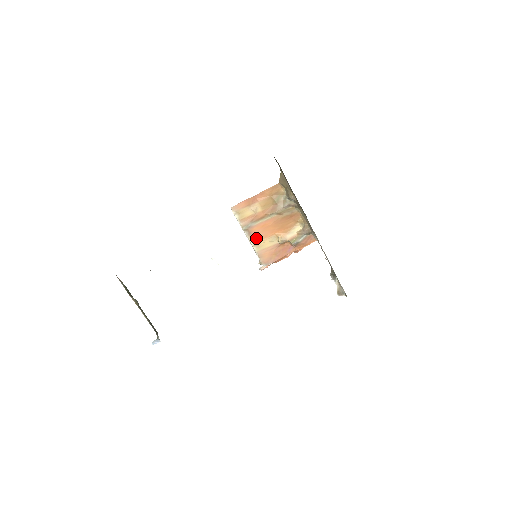
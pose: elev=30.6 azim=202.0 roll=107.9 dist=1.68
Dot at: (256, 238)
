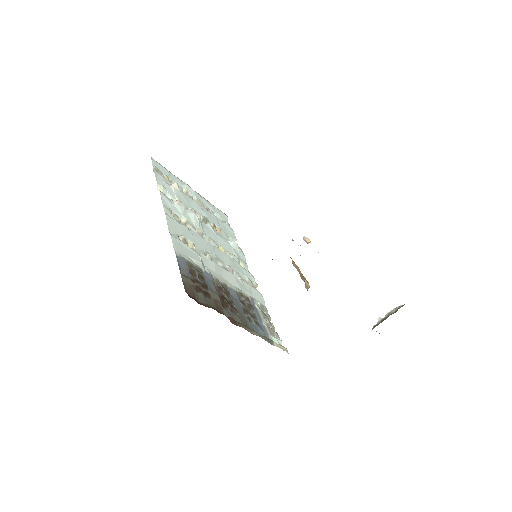
Dot at: occluded
